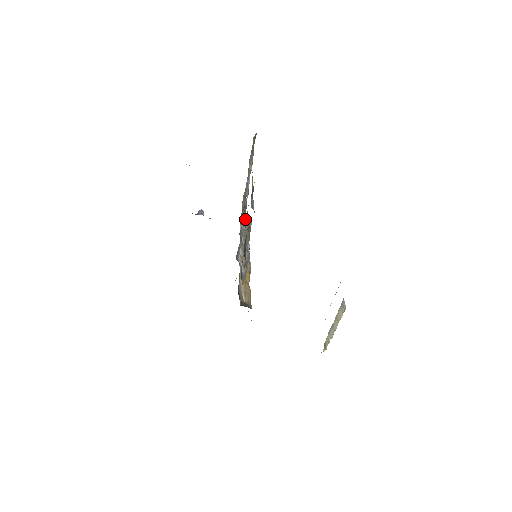
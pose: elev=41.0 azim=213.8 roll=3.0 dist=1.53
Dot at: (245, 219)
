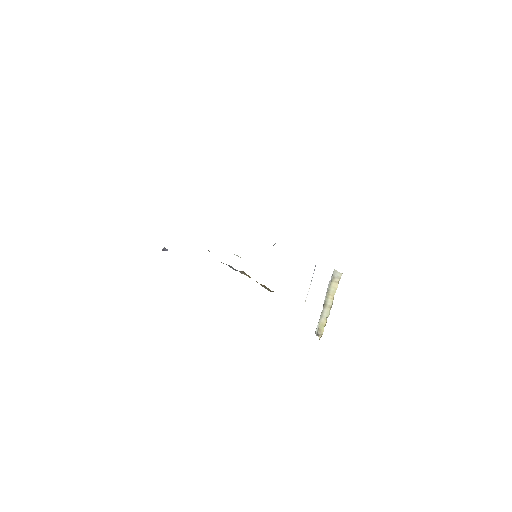
Dot at: occluded
